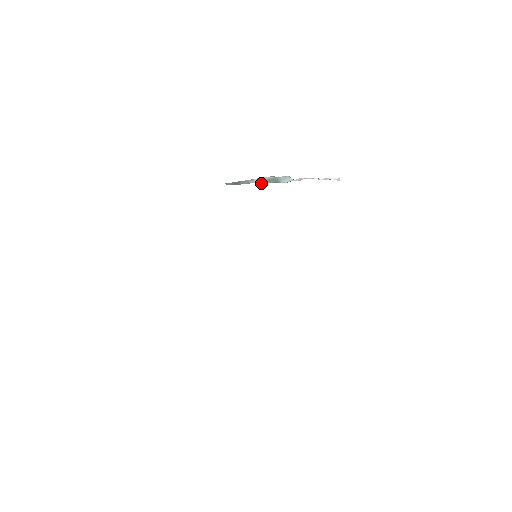
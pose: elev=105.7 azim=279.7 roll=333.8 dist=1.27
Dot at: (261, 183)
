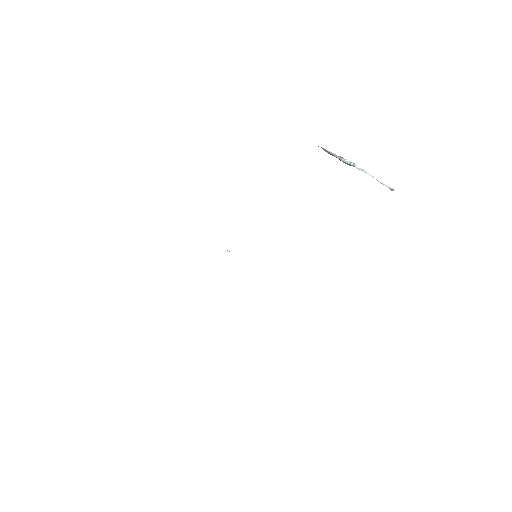
Dot at: (328, 152)
